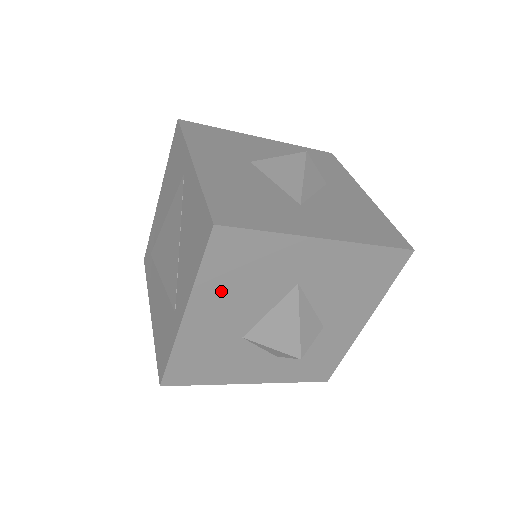
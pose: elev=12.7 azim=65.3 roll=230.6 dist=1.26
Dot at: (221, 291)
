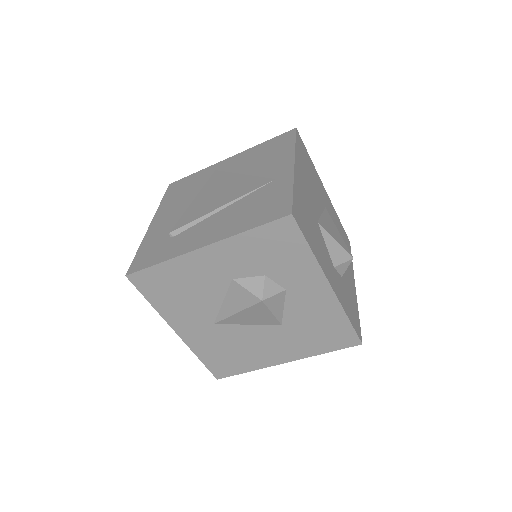
Dot at: (304, 169)
